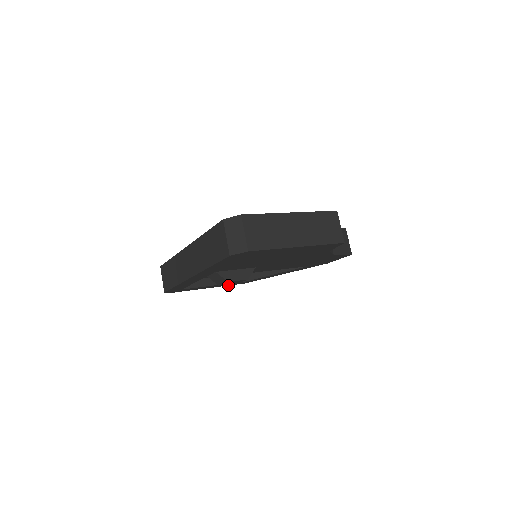
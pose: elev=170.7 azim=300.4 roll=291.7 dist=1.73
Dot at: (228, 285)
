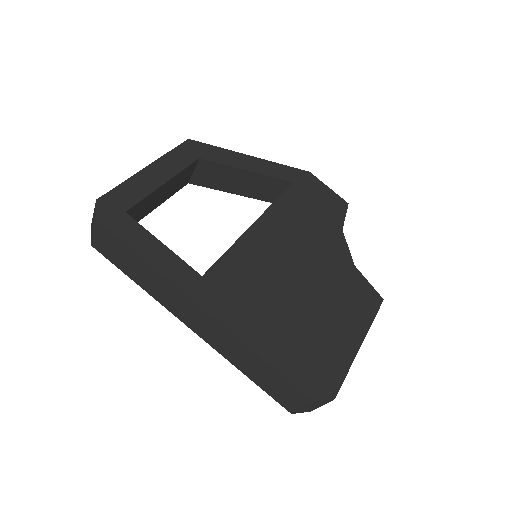
Dot at: occluded
